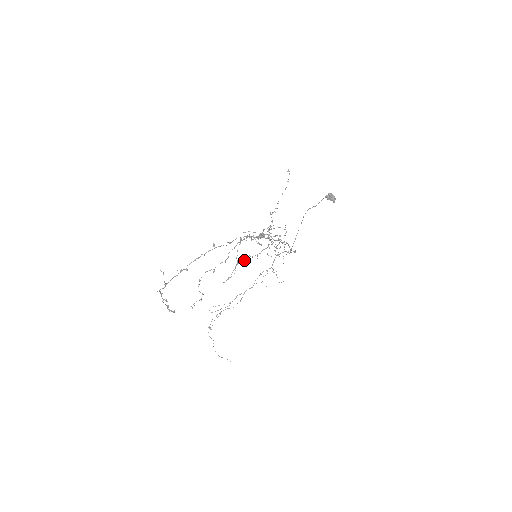
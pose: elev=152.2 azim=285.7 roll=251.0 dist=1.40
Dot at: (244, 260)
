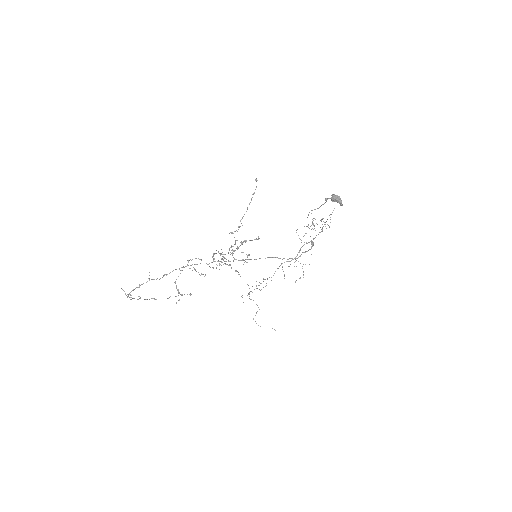
Dot at: (306, 226)
